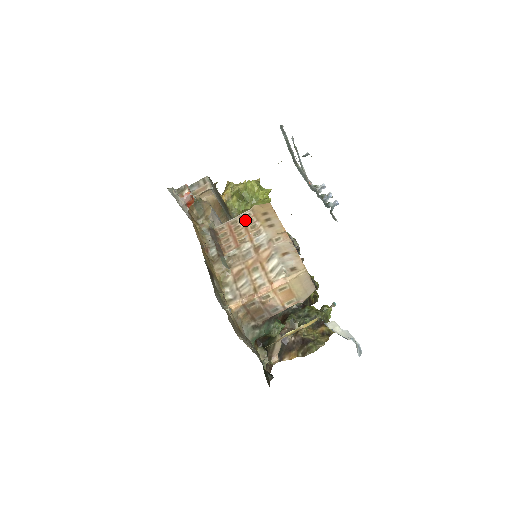
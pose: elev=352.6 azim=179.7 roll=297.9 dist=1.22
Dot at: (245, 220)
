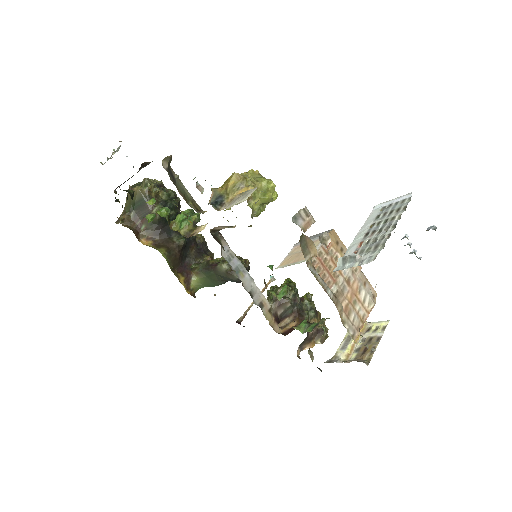
Dot at: (328, 251)
